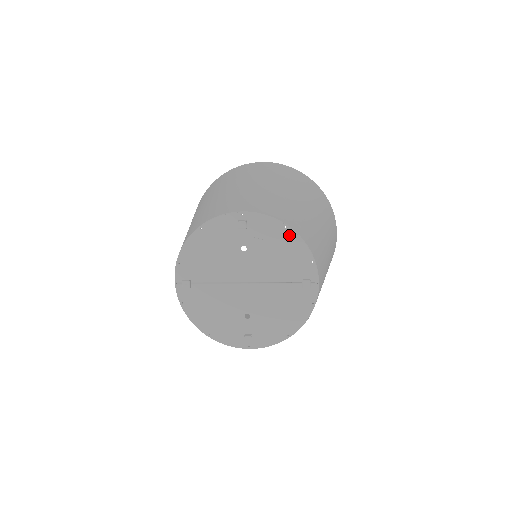
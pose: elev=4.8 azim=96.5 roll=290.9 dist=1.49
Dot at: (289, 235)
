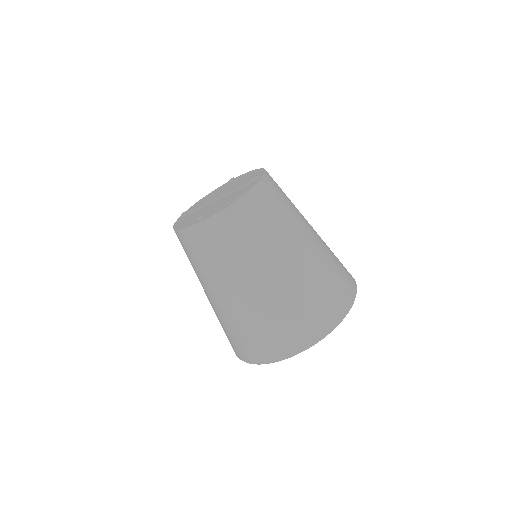
Dot at: (255, 171)
